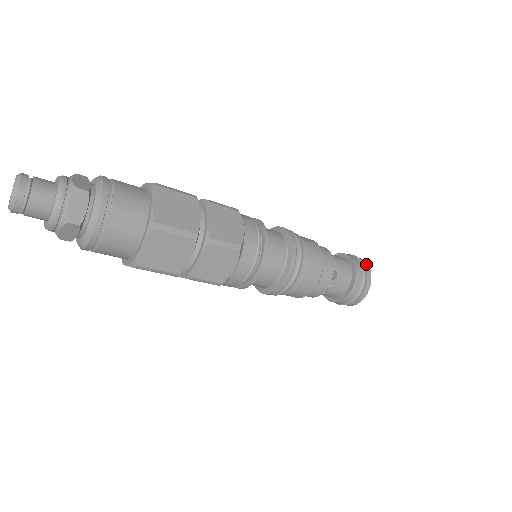
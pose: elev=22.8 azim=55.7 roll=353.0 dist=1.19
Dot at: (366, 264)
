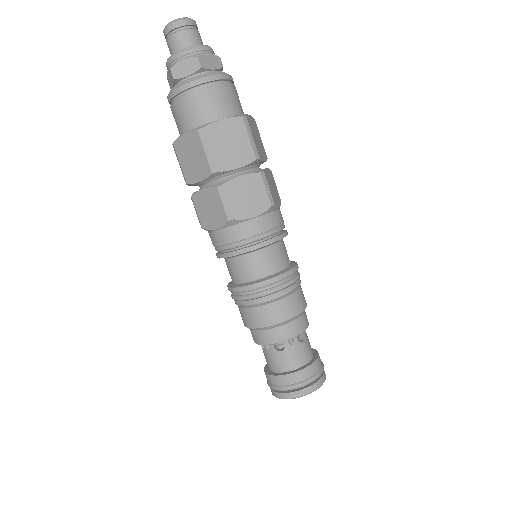
Dot at: occluded
